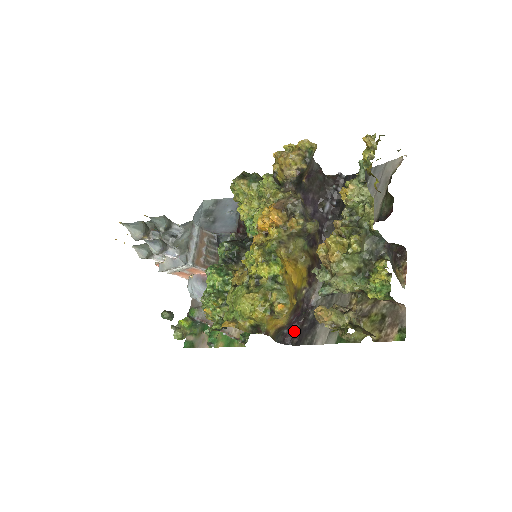
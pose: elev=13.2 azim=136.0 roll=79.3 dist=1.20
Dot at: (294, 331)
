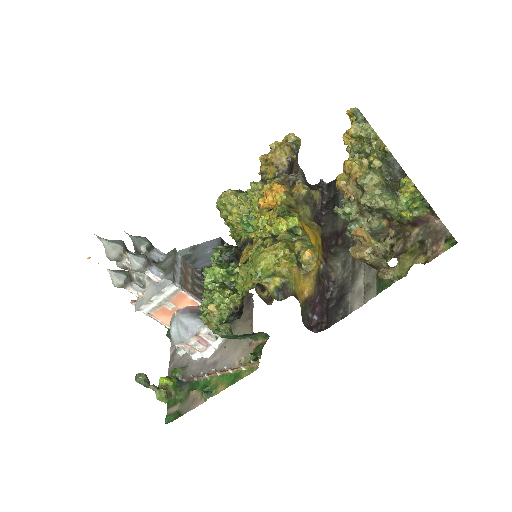
Dot at: (320, 315)
